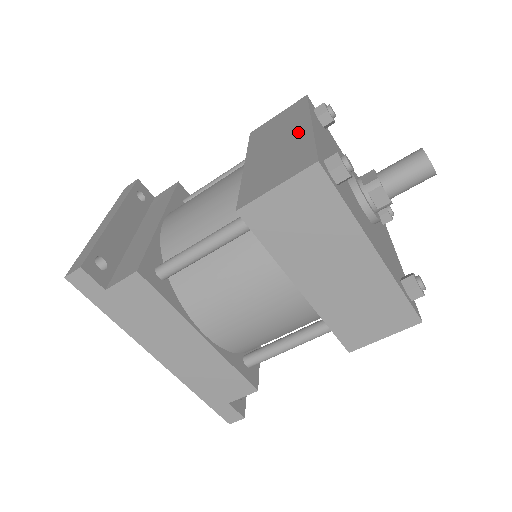
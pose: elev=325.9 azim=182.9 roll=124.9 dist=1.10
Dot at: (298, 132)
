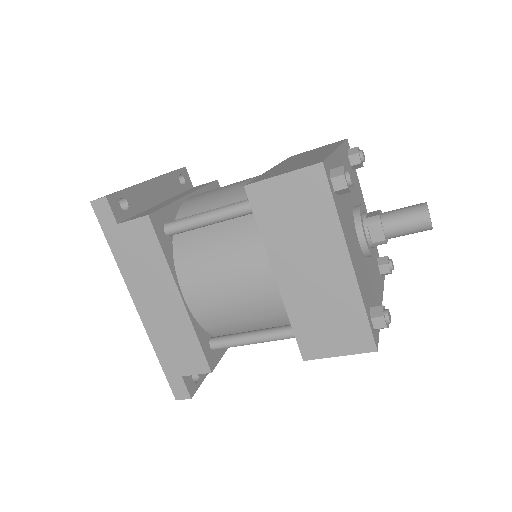
Dot at: (323, 152)
